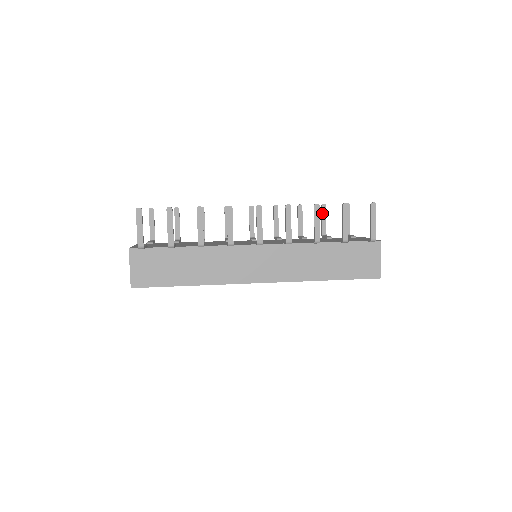
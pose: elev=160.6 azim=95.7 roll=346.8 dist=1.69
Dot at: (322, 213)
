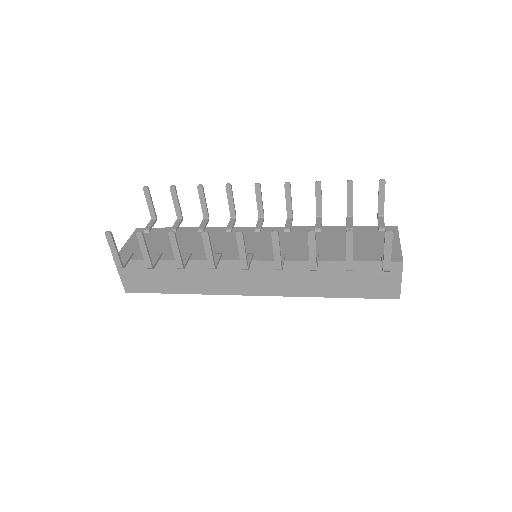
Dot at: (347, 191)
